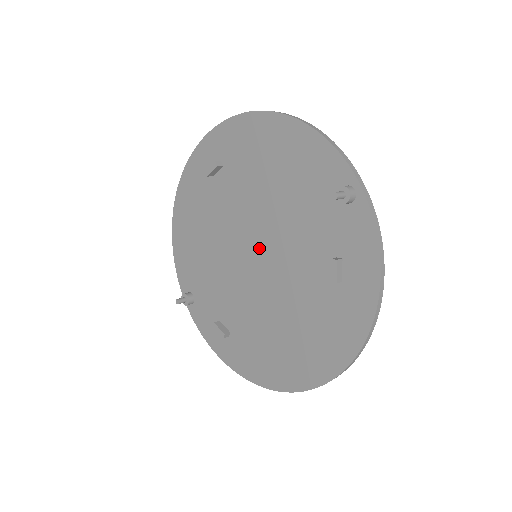
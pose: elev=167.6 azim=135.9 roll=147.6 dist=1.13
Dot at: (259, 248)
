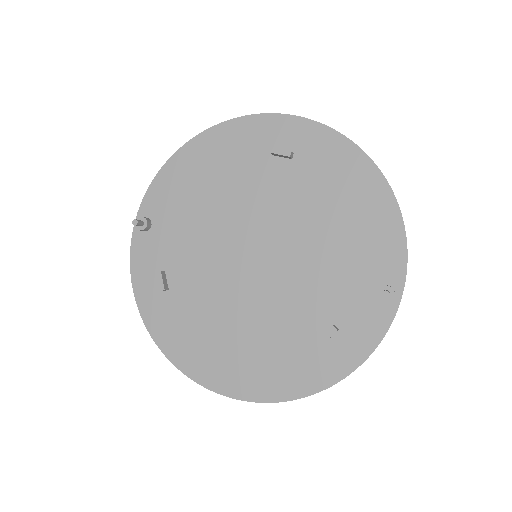
Dot at: (267, 255)
